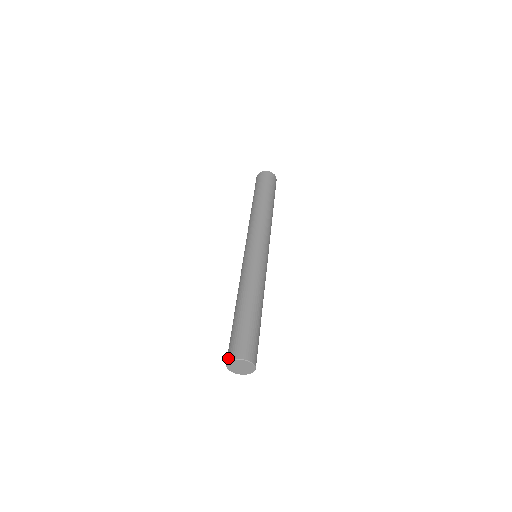
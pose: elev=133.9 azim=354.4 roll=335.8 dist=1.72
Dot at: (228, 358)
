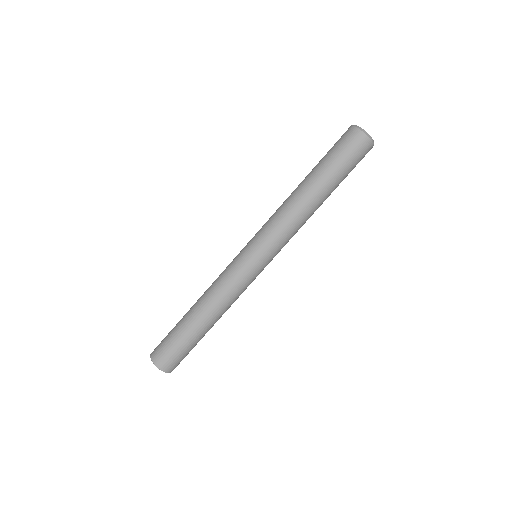
Dot at: (156, 362)
